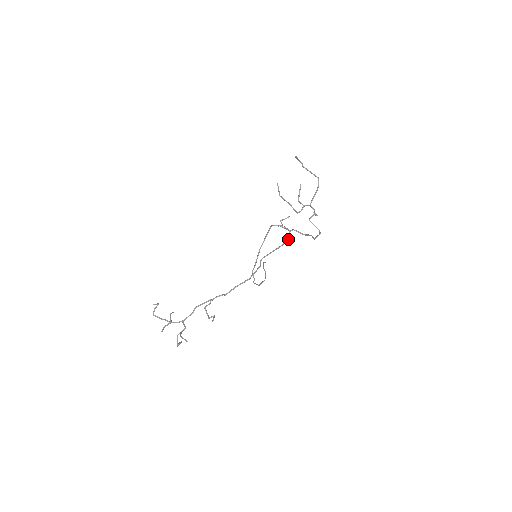
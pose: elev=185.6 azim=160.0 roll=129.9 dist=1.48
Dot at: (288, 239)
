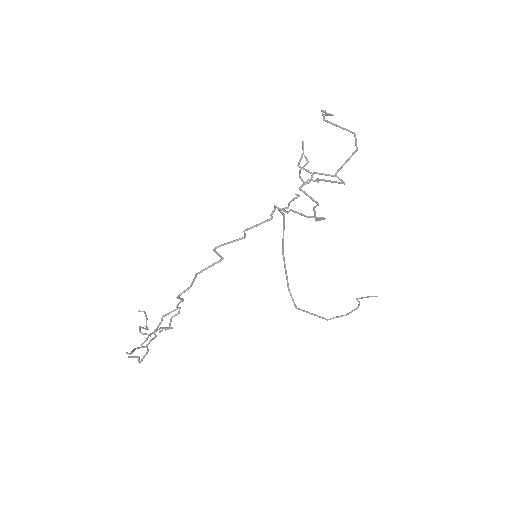
Dot at: (266, 220)
